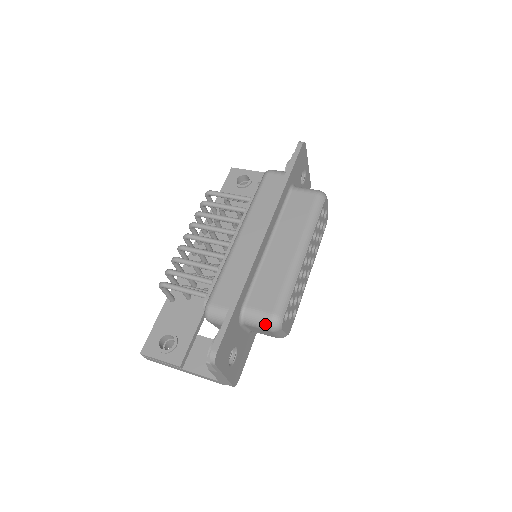
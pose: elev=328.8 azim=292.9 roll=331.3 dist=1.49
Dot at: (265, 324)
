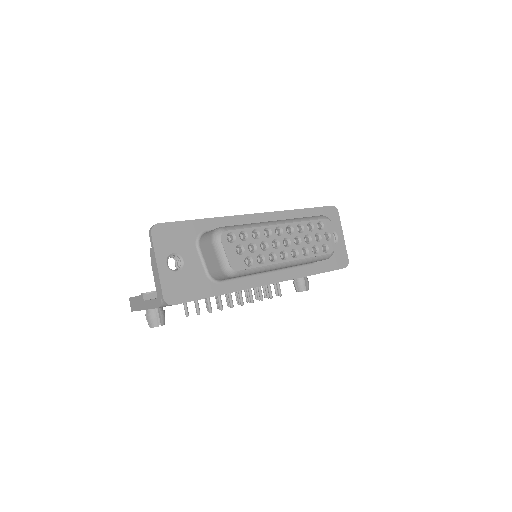
Dot at: (210, 234)
